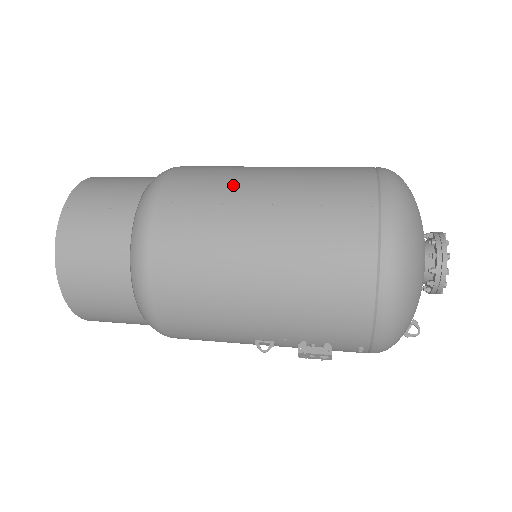
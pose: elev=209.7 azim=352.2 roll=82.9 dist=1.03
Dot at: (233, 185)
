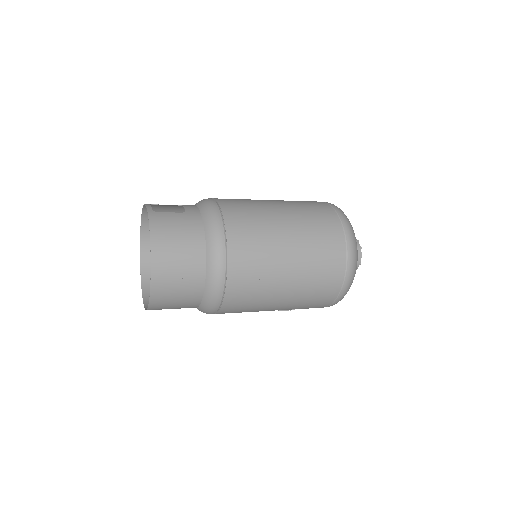
Dot at: (270, 264)
